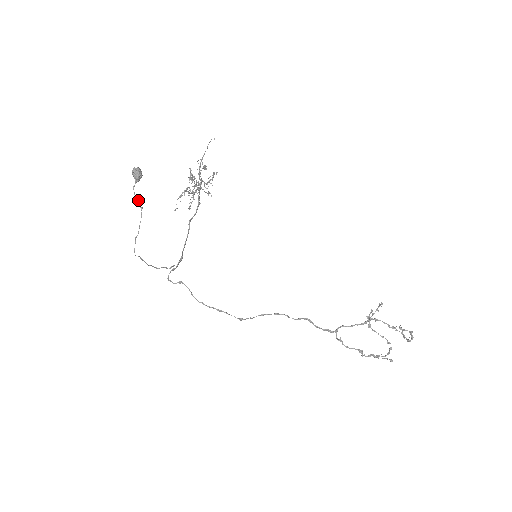
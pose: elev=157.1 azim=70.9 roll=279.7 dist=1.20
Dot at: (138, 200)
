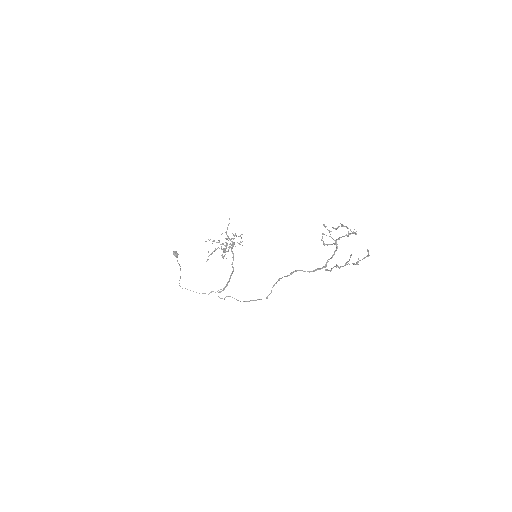
Dot at: occluded
